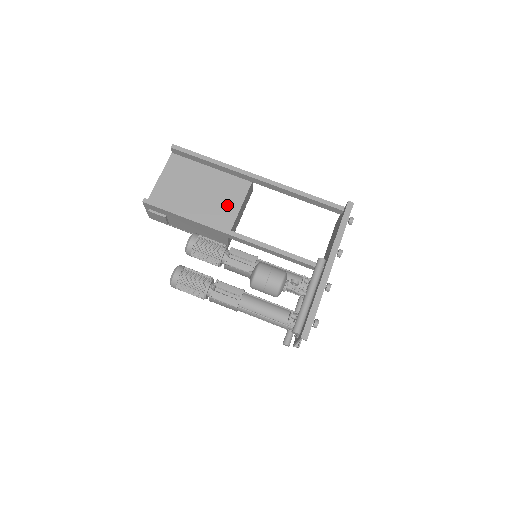
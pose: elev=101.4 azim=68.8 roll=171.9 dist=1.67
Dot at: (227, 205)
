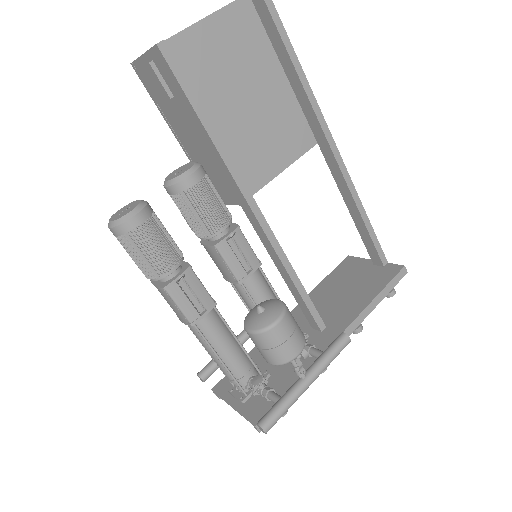
Dot at: (269, 153)
